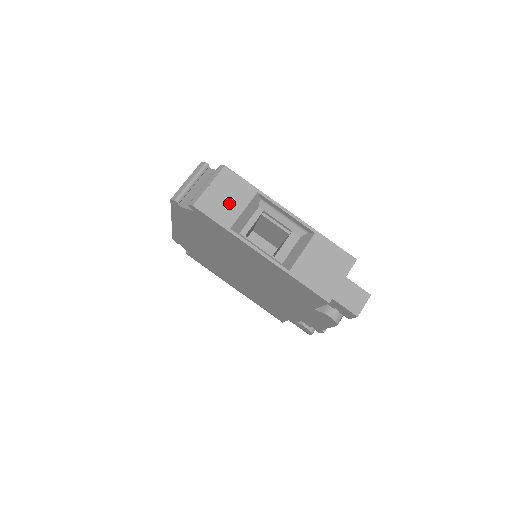
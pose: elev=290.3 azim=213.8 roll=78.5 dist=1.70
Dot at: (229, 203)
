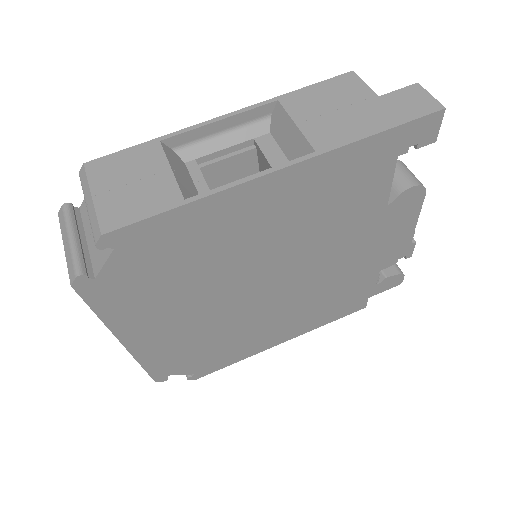
Dot at: (143, 183)
